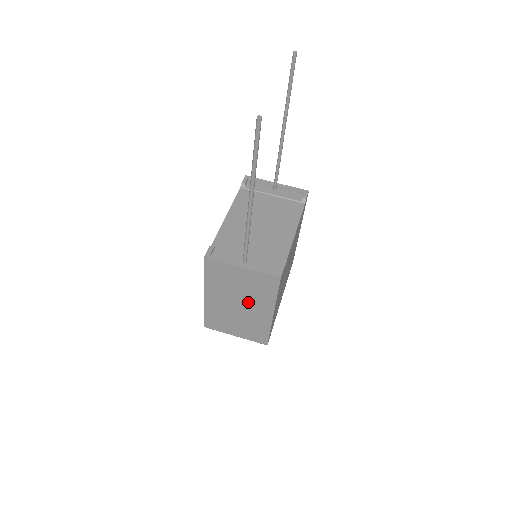
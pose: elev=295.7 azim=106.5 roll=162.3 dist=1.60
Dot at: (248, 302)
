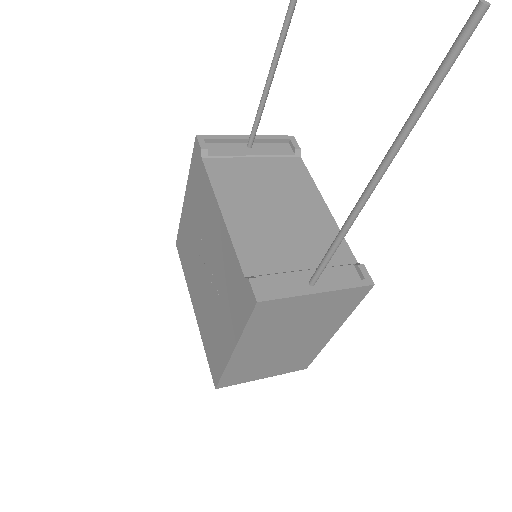
Dot at: (304, 333)
